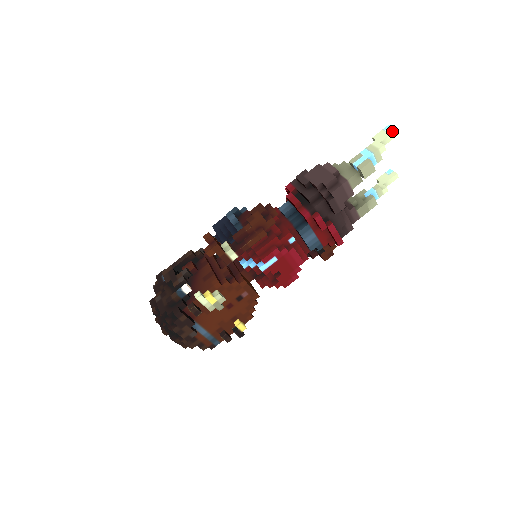
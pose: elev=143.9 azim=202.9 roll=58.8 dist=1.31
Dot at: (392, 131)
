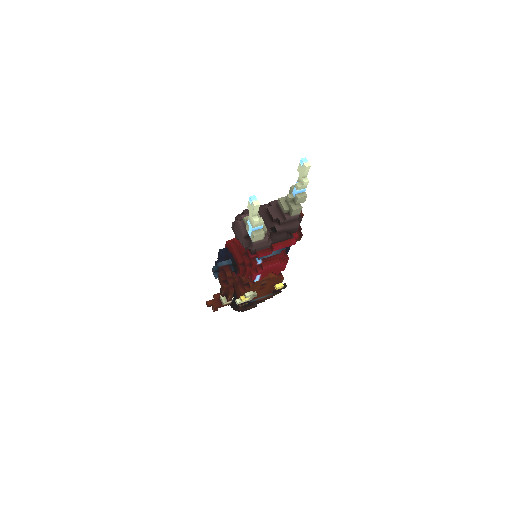
Dot at: (253, 207)
